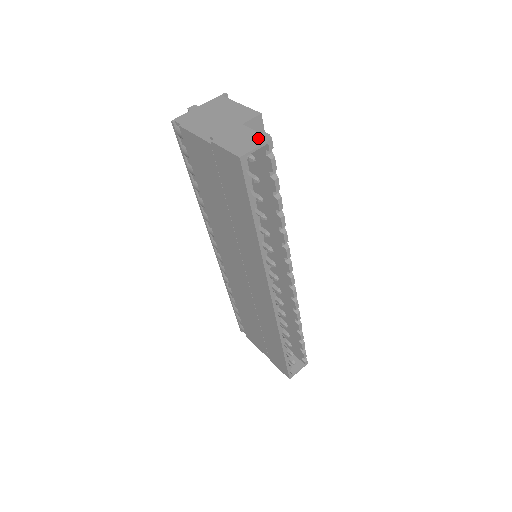
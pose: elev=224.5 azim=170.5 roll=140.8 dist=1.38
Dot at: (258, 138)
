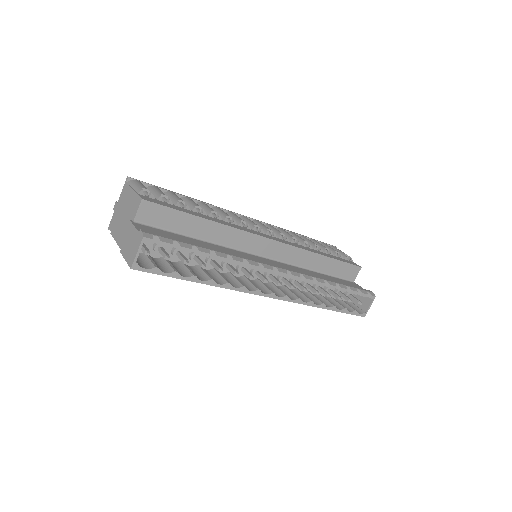
Dot at: (137, 240)
